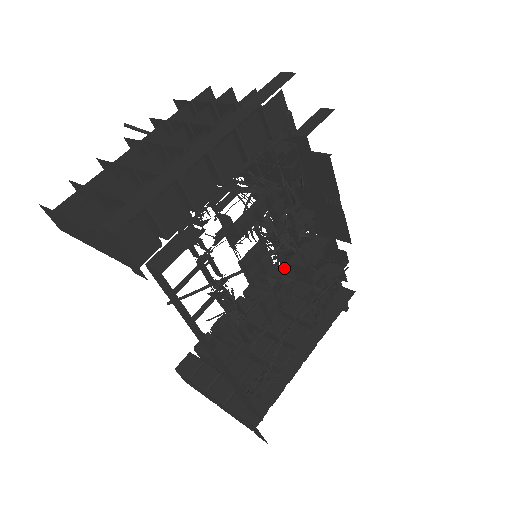
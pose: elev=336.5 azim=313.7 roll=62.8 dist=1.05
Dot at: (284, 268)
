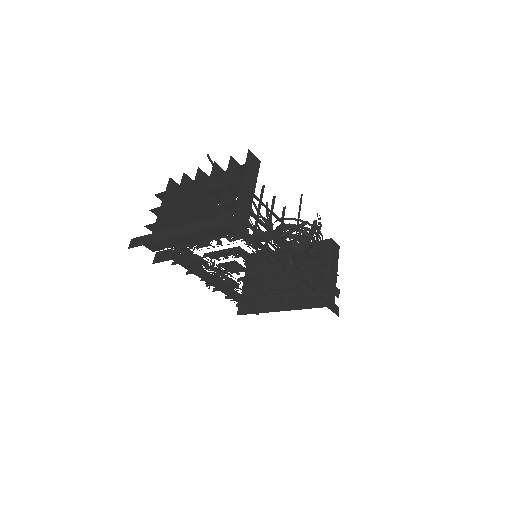
Dot at: (326, 253)
